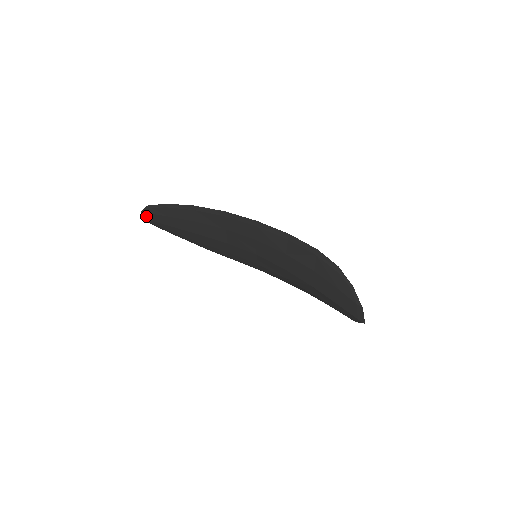
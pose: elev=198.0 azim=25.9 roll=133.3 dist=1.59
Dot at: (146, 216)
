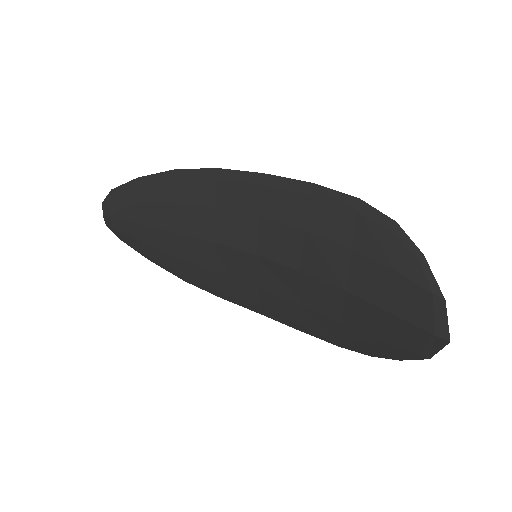
Dot at: (107, 210)
